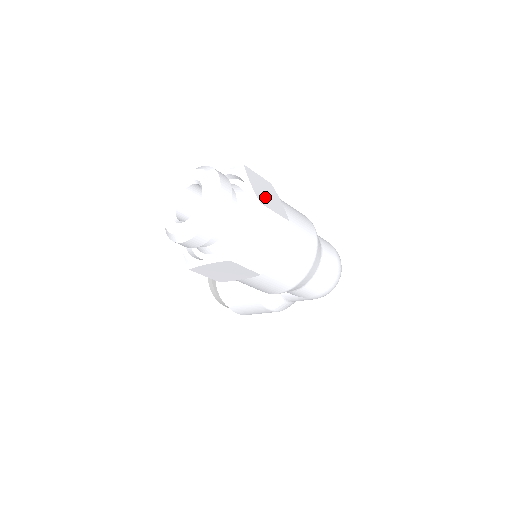
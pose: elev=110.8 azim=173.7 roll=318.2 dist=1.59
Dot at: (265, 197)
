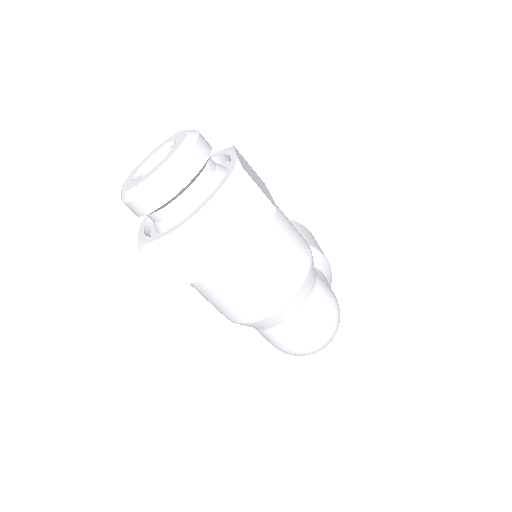
Dot at: (220, 223)
